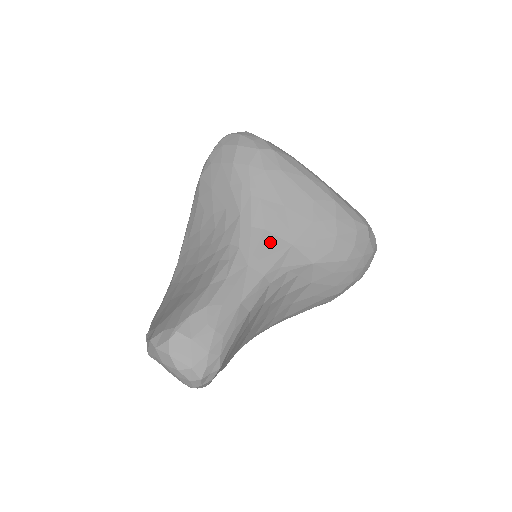
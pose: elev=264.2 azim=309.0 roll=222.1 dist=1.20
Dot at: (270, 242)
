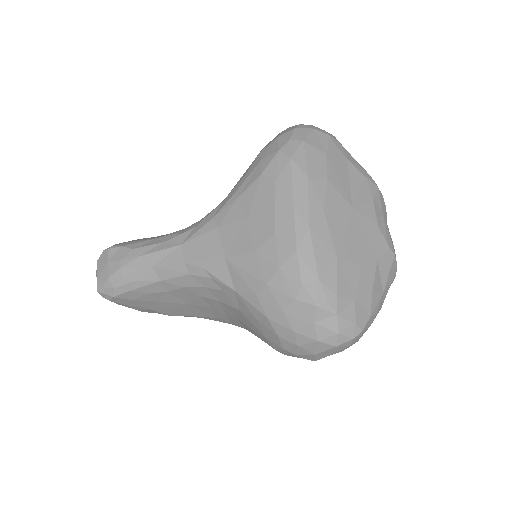
Dot at: (212, 240)
